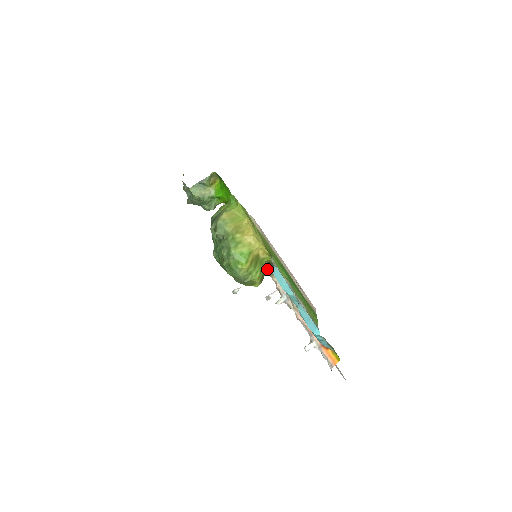
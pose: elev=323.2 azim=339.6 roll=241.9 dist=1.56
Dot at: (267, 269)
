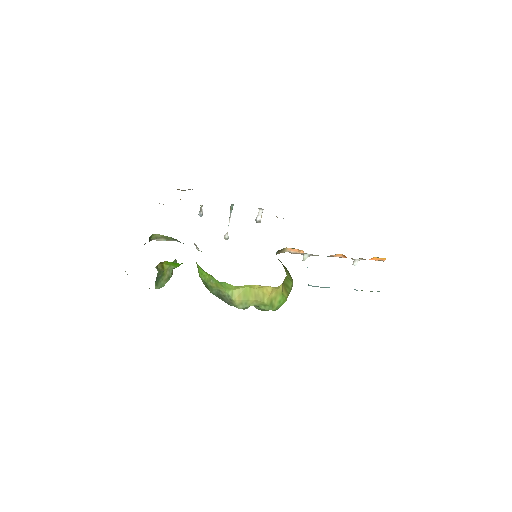
Dot at: occluded
